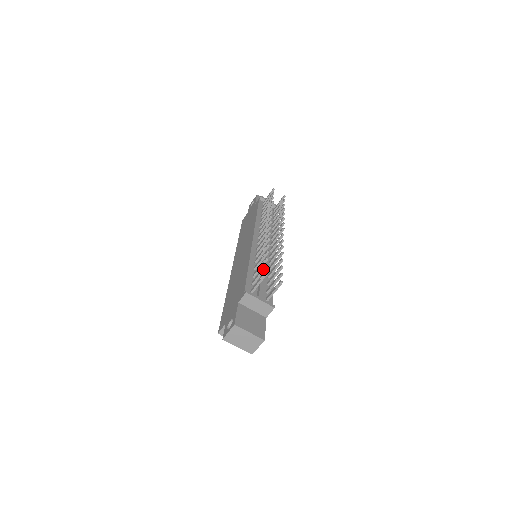
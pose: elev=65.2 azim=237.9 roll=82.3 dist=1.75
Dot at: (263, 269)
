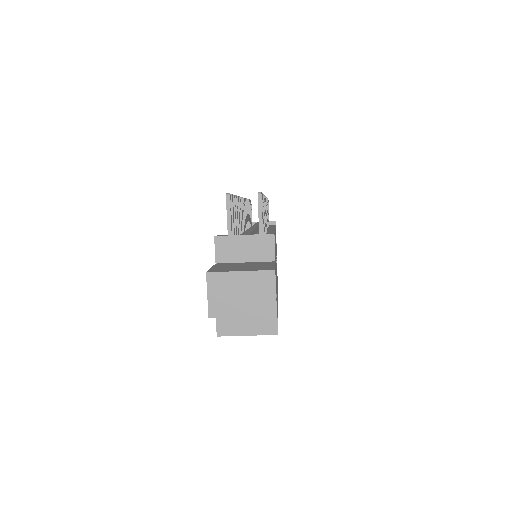
Dot at: occluded
